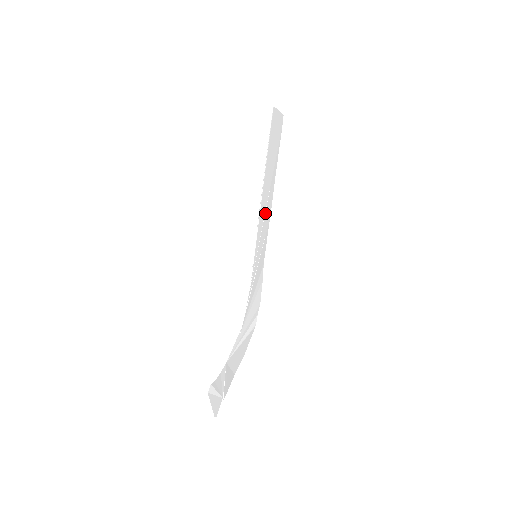
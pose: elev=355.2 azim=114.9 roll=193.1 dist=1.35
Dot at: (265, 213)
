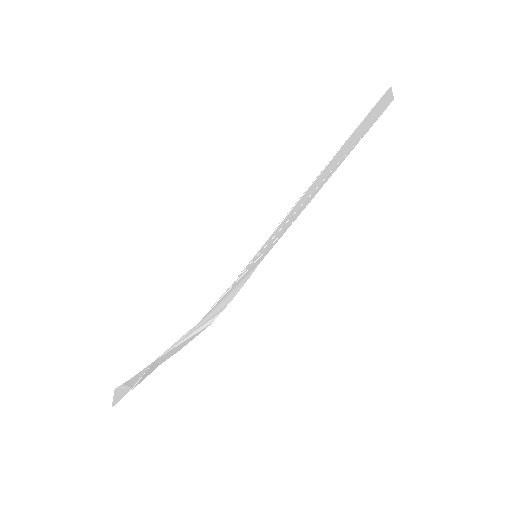
Dot at: (296, 211)
